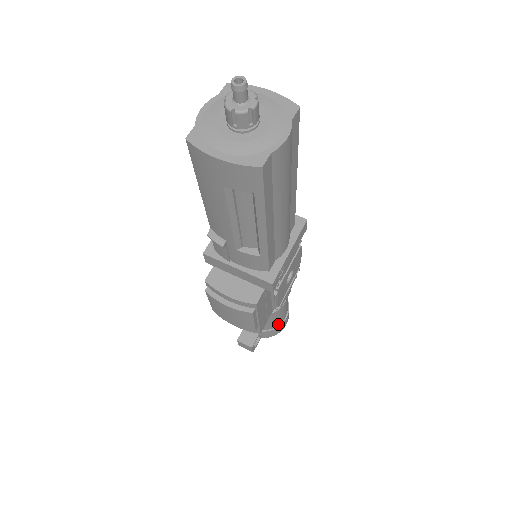
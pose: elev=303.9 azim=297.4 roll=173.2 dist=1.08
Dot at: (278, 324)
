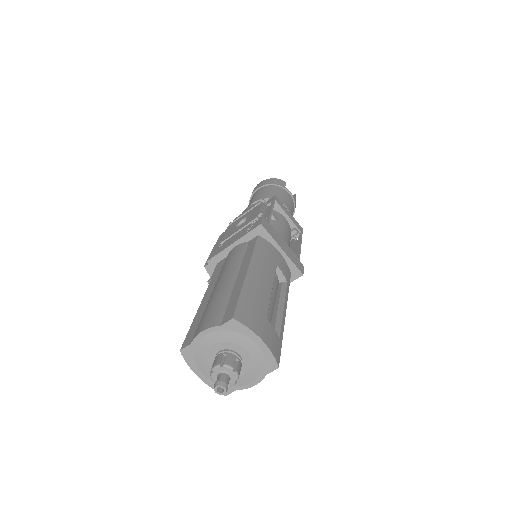
Dot at: occluded
